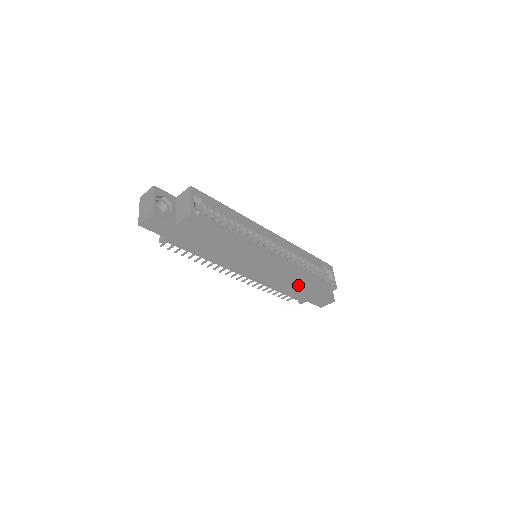
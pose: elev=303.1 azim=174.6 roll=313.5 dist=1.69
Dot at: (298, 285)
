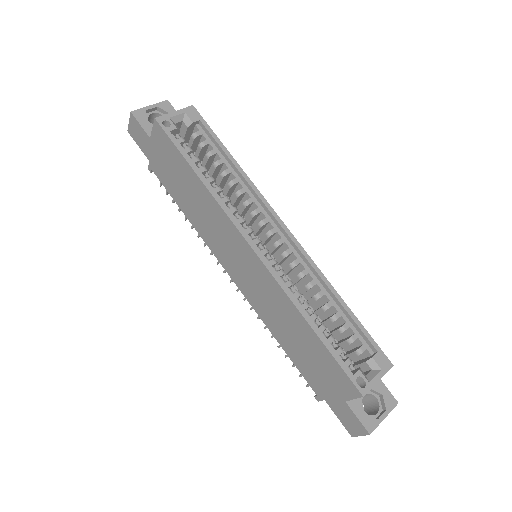
Dot at: (301, 343)
